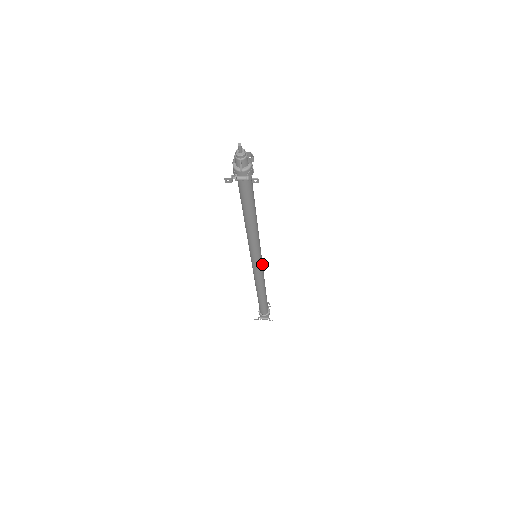
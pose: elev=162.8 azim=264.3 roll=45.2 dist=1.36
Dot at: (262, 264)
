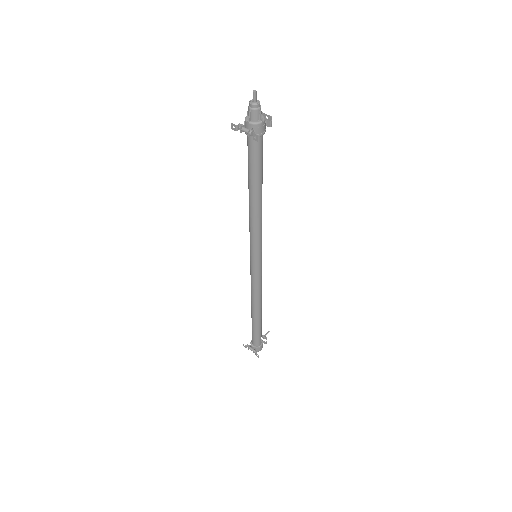
Dot at: (260, 271)
